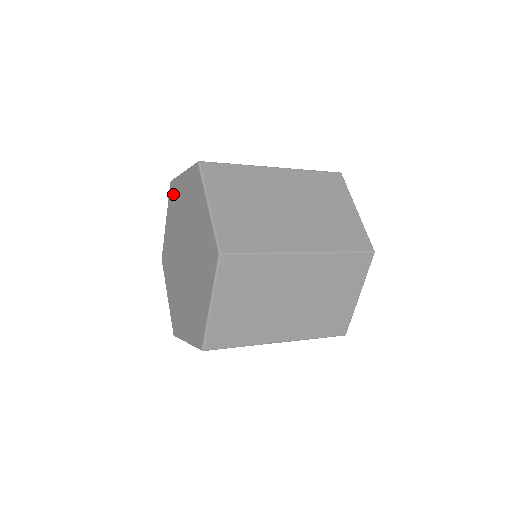
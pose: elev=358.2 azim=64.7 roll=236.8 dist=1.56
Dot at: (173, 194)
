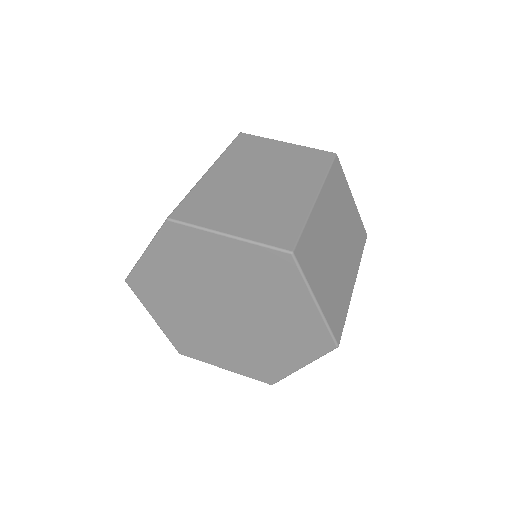
Dot at: (182, 240)
